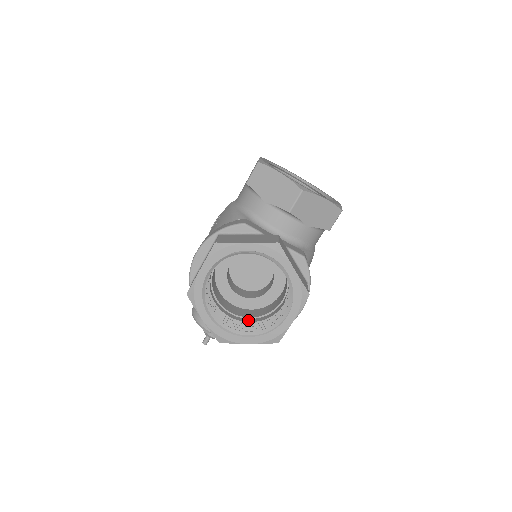
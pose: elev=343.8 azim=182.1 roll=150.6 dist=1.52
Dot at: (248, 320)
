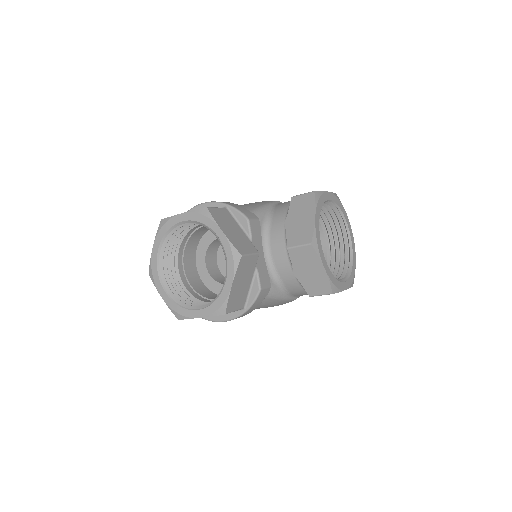
Dot at: (187, 285)
